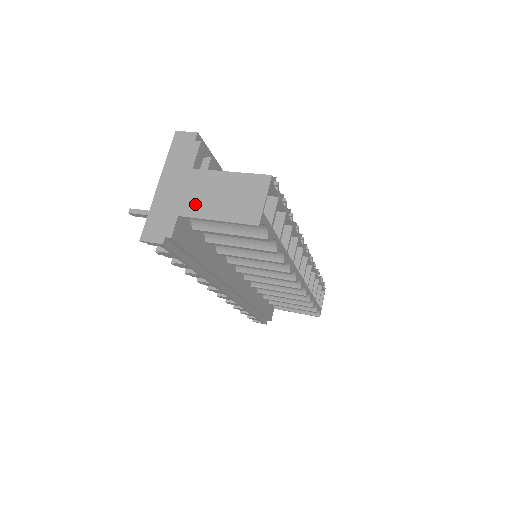
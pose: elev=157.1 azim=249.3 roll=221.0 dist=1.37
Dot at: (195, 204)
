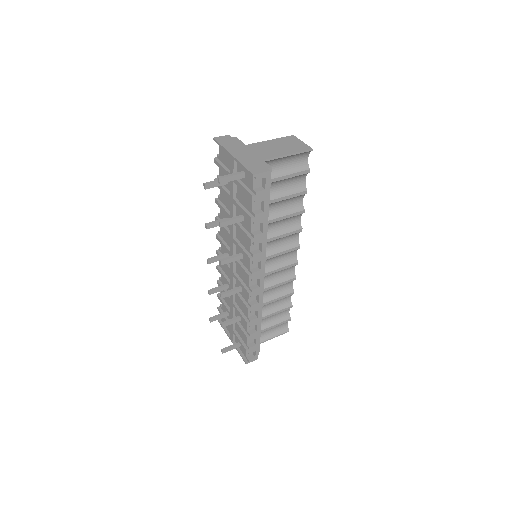
Dot at: (267, 154)
